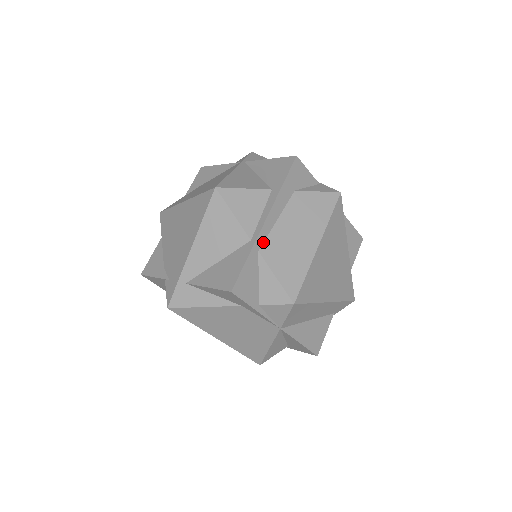
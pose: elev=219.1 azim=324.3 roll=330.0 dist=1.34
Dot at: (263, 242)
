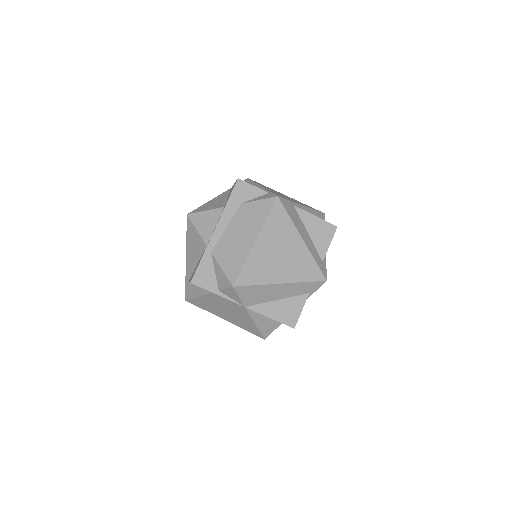
Dot at: (215, 246)
